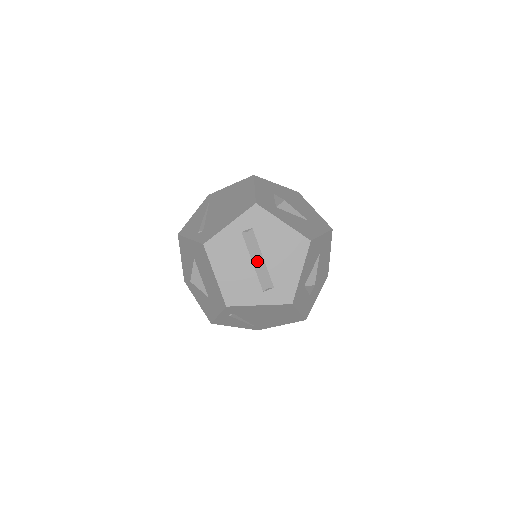
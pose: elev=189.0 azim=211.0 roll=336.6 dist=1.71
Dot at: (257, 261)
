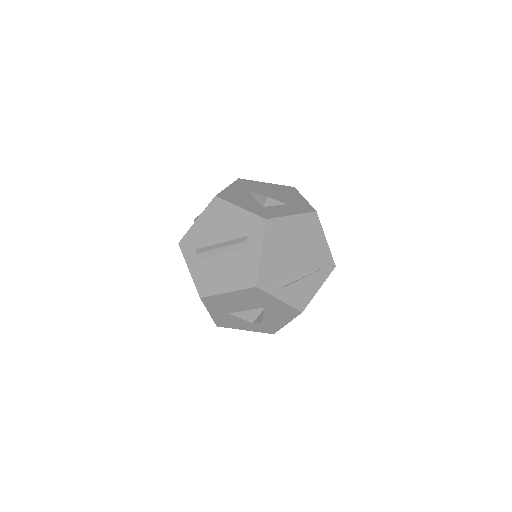
Dot at: (221, 249)
